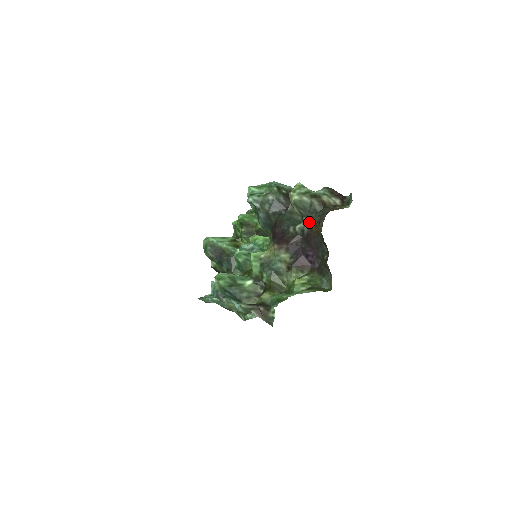
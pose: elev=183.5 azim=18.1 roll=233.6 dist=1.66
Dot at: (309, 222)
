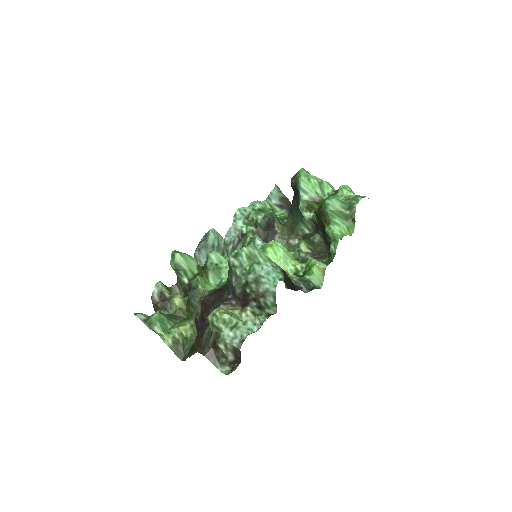
Dot at: (206, 333)
